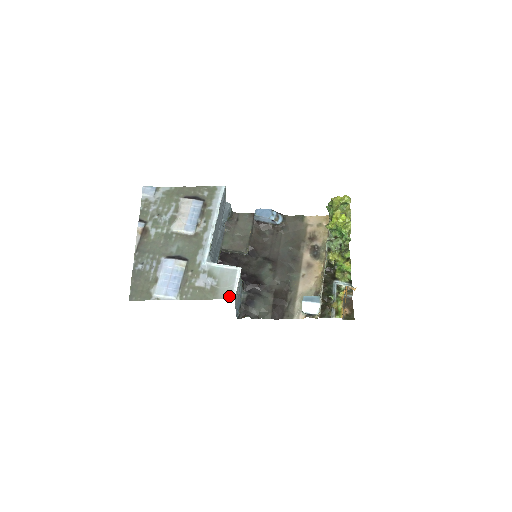
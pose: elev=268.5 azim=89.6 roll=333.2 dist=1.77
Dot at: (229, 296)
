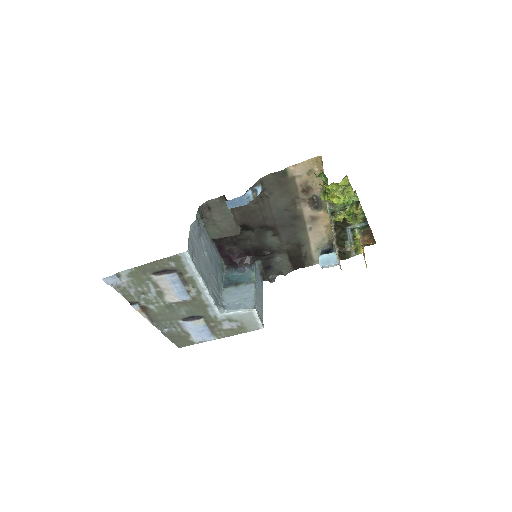
Dot at: (257, 328)
